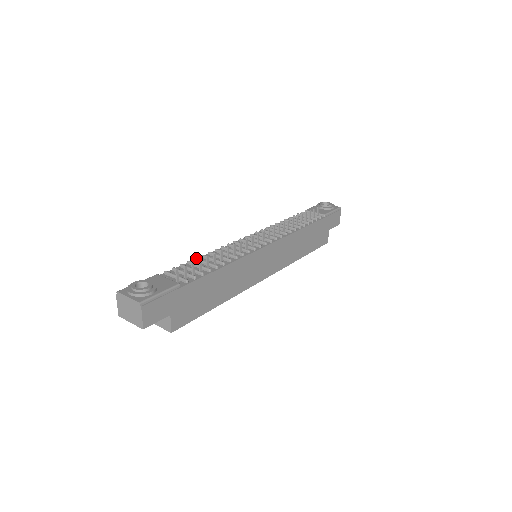
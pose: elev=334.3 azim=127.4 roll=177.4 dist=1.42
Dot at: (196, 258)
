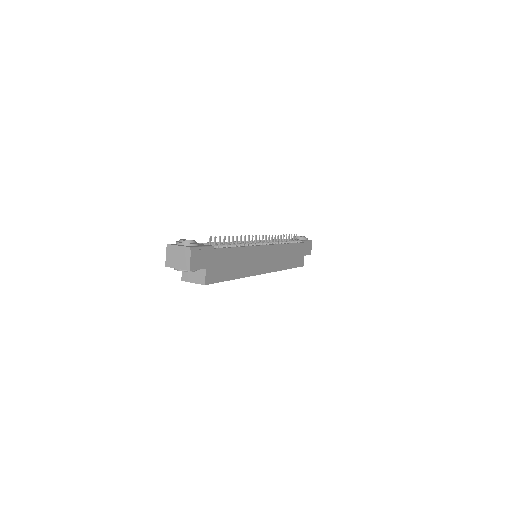
Dot at: (217, 242)
